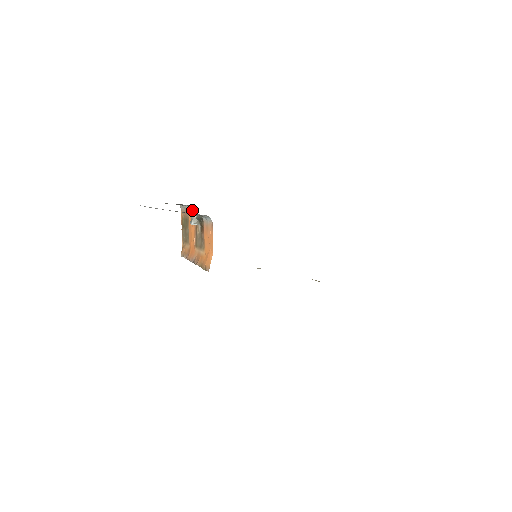
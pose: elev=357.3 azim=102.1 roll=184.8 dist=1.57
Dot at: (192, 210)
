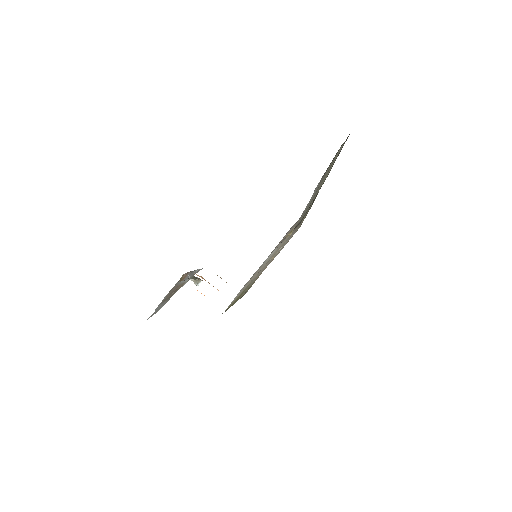
Dot at: occluded
